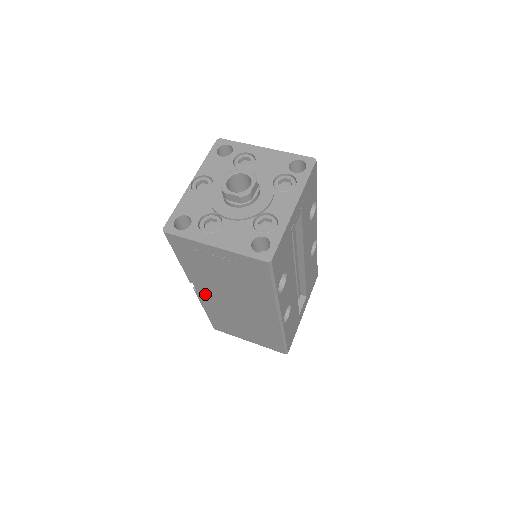
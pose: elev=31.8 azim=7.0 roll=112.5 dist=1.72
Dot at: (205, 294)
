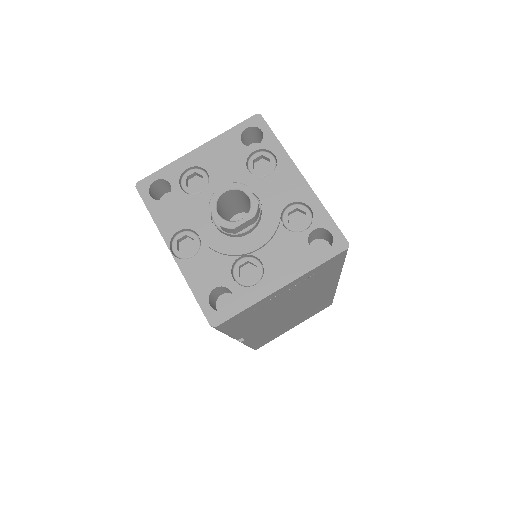
Dot at: (254, 334)
